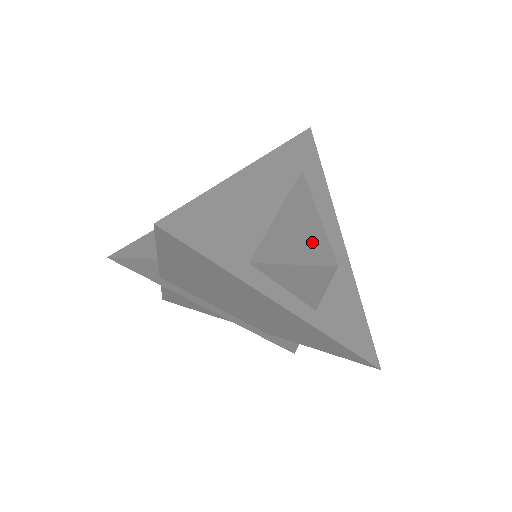
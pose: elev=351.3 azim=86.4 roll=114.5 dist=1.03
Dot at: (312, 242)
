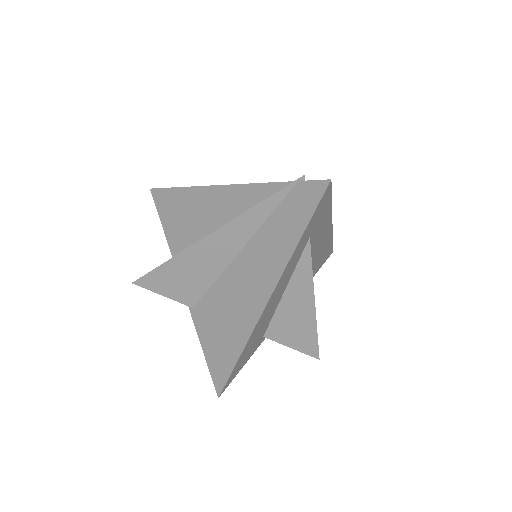
Dot at: (307, 336)
